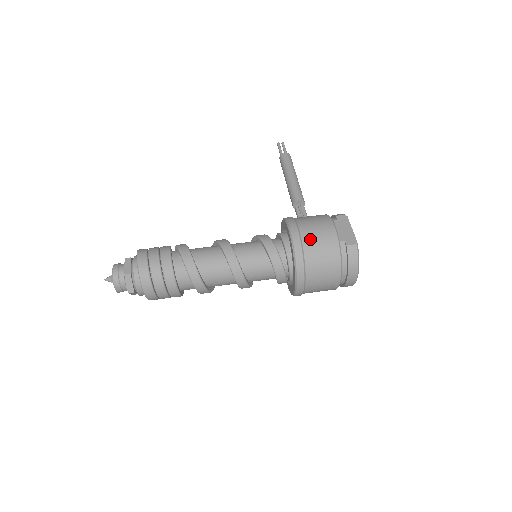
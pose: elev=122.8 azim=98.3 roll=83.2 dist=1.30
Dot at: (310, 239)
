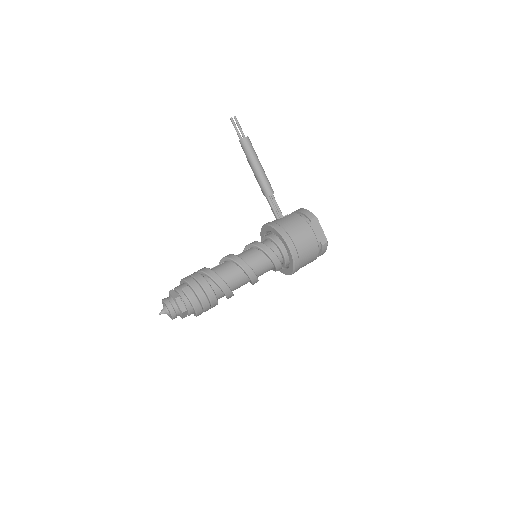
Dot at: (302, 250)
